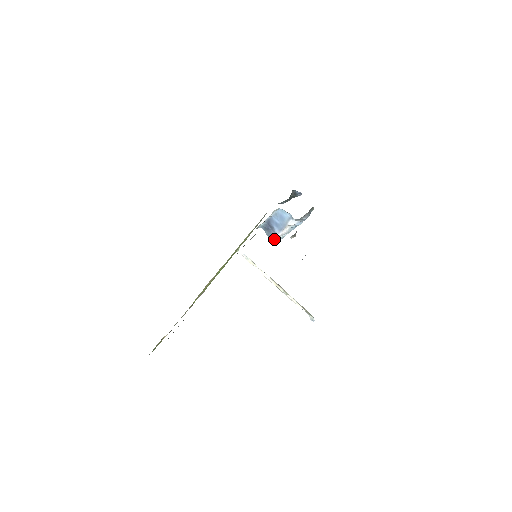
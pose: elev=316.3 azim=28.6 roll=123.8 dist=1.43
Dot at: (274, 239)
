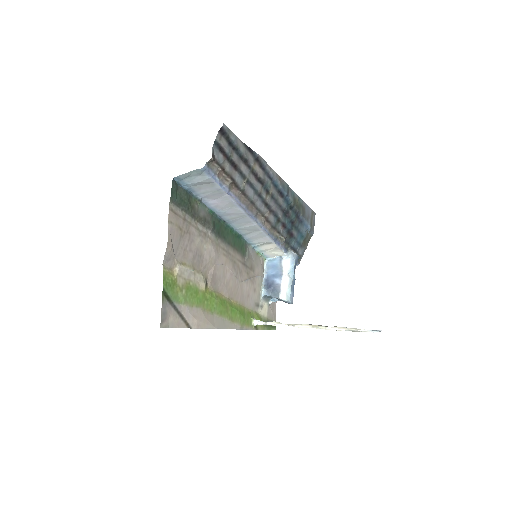
Dot at: (282, 293)
